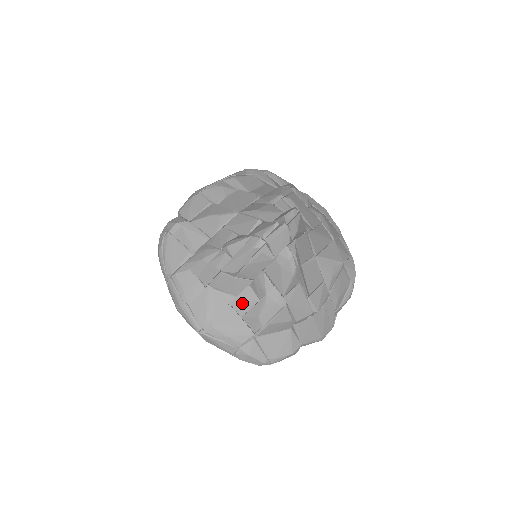
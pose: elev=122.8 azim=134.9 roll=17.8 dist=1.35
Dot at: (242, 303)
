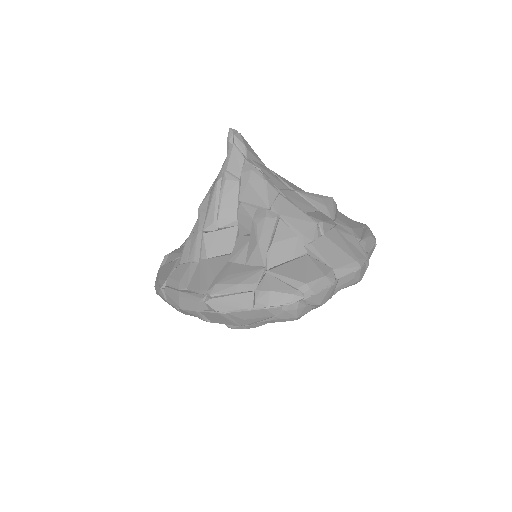
Dot at: (239, 252)
